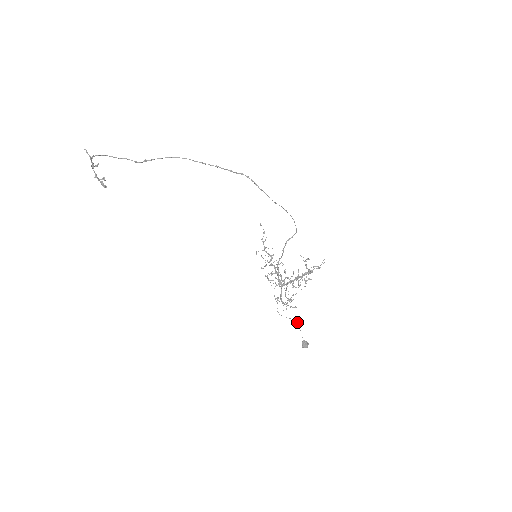
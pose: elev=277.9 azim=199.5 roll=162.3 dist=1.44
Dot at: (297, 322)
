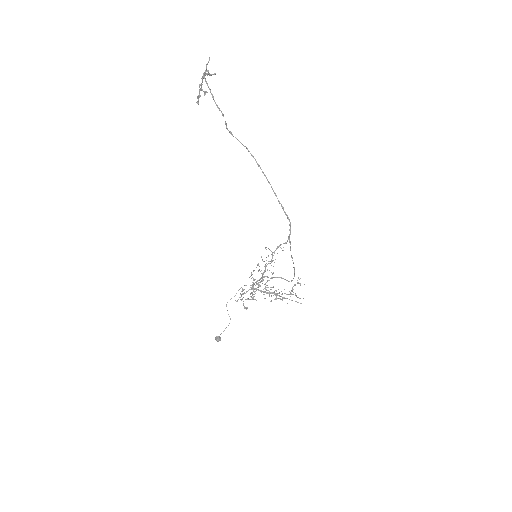
Dot at: occluded
